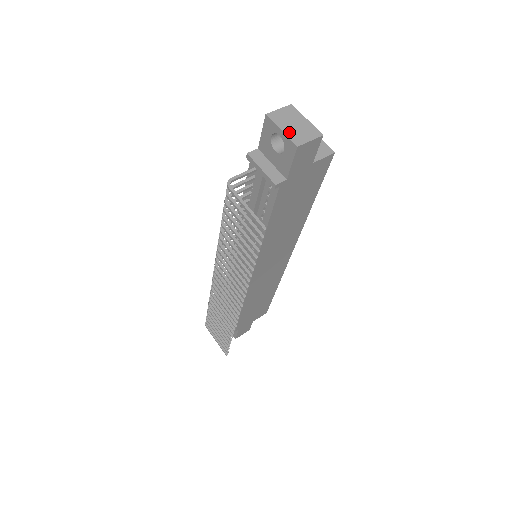
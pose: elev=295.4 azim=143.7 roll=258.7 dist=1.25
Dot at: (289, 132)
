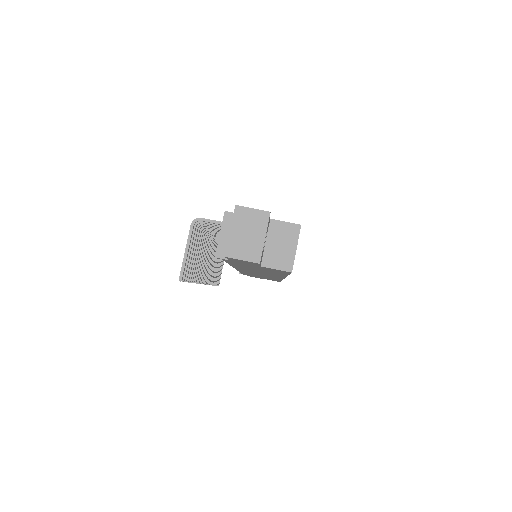
Dot at: (234, 238)
